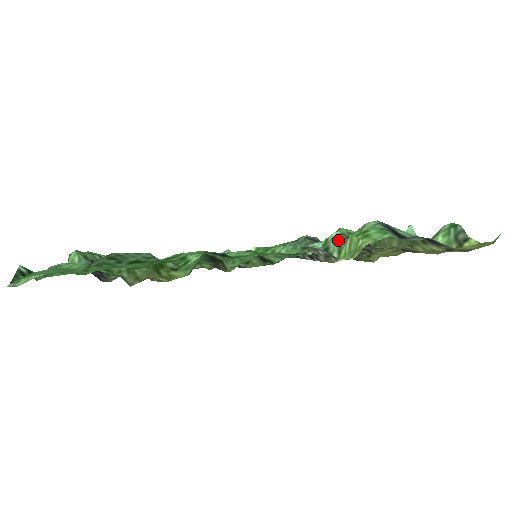
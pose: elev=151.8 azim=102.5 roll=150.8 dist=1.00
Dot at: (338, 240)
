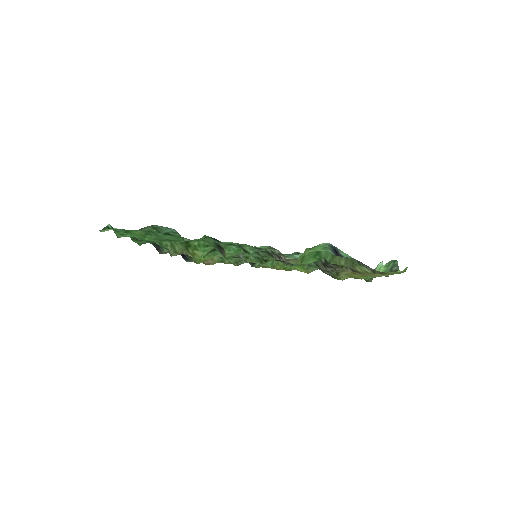
Dot at: occluded
